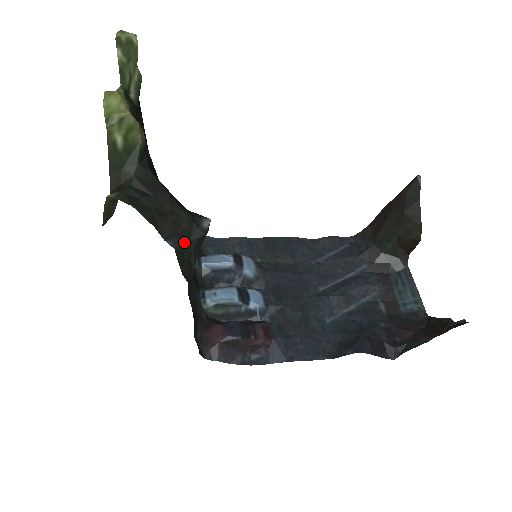
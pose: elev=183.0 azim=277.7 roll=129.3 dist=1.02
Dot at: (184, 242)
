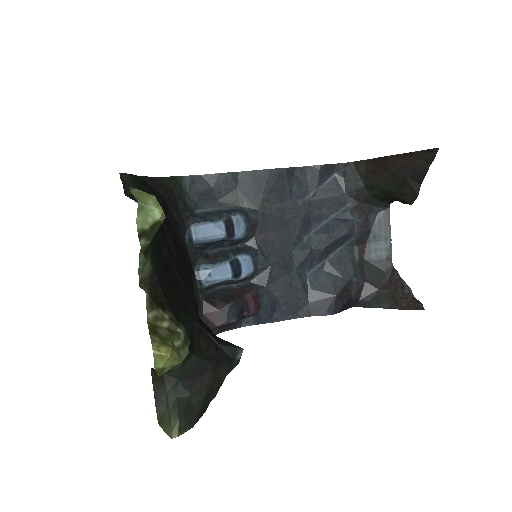
Dot at: occluded
